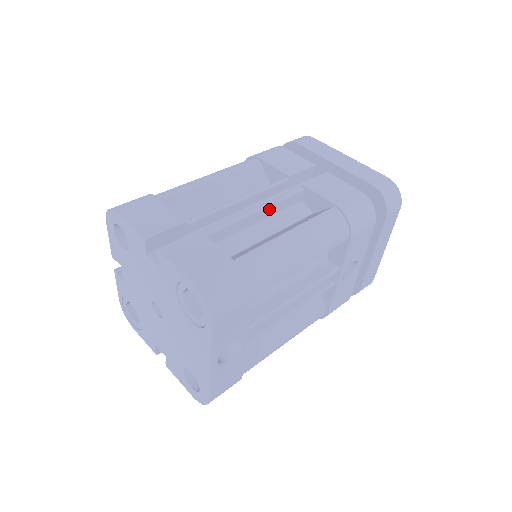
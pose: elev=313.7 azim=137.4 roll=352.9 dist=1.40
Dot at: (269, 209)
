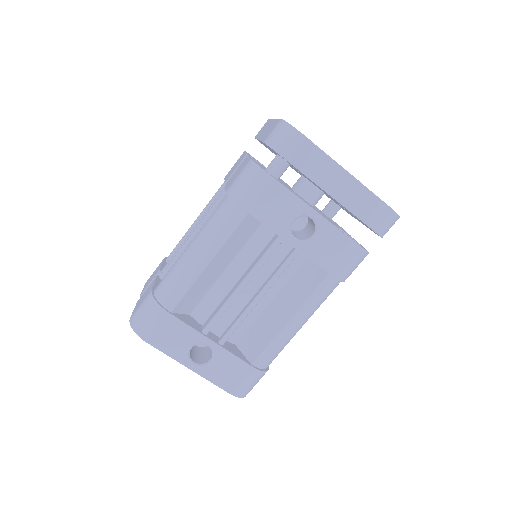
Dot at: occluded
